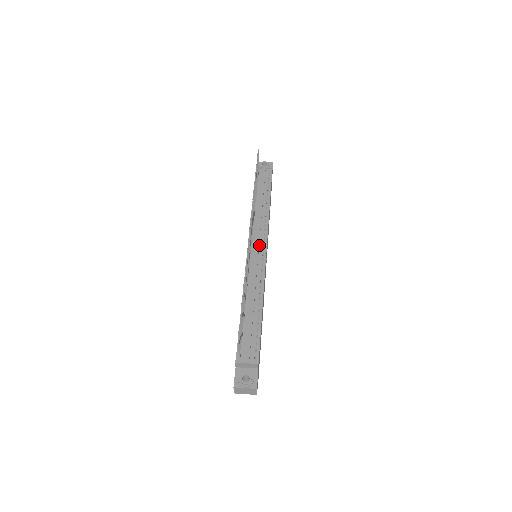
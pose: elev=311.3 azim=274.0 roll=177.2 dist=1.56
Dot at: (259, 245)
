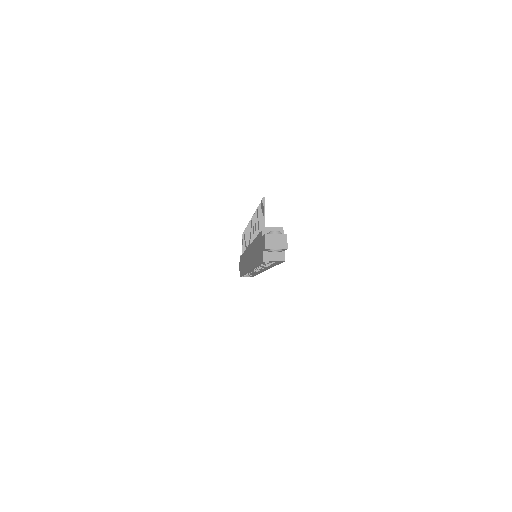
Dot at: occluded
